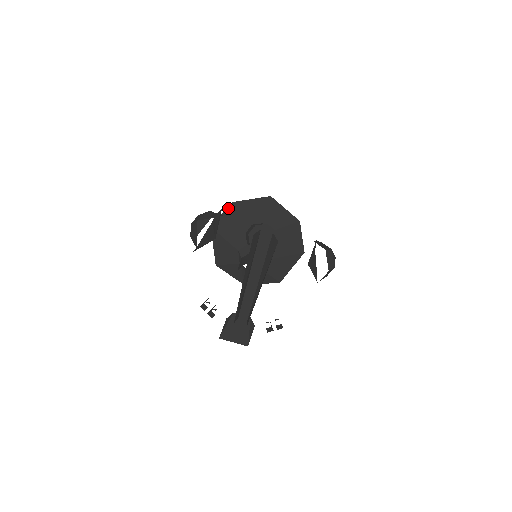
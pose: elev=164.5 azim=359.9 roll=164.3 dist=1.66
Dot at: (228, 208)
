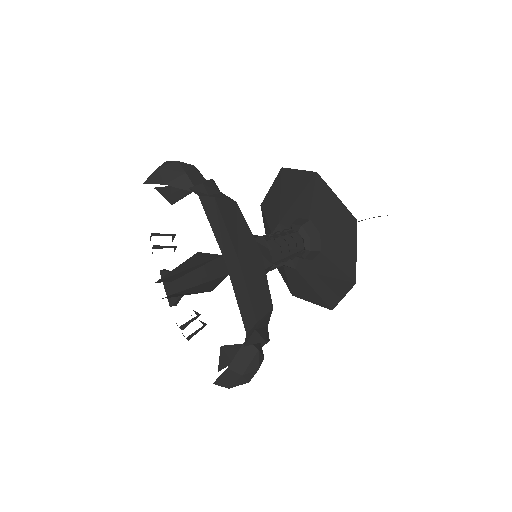
Dot at: (309, 172)
